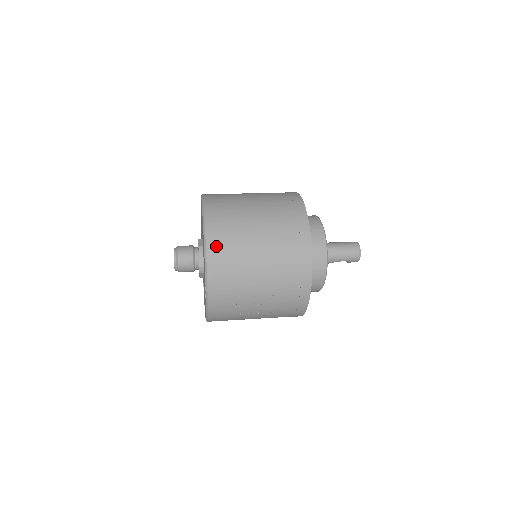
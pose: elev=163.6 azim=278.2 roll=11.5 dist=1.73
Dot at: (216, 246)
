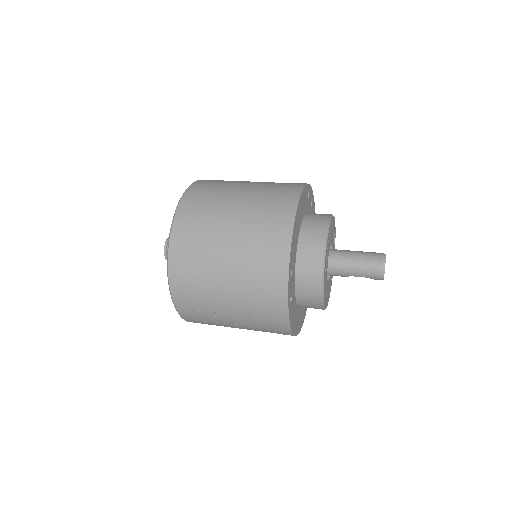
Dot at: (180, 245)
